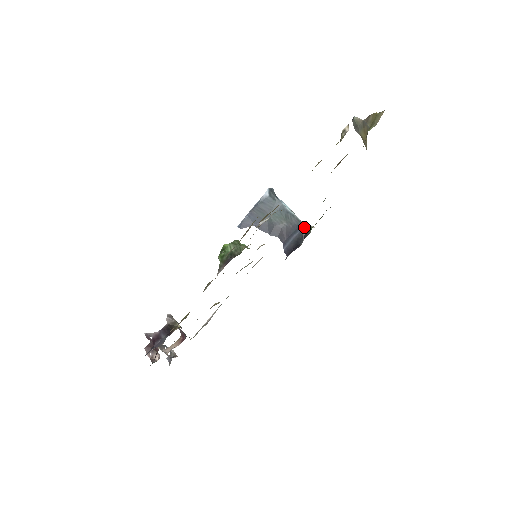
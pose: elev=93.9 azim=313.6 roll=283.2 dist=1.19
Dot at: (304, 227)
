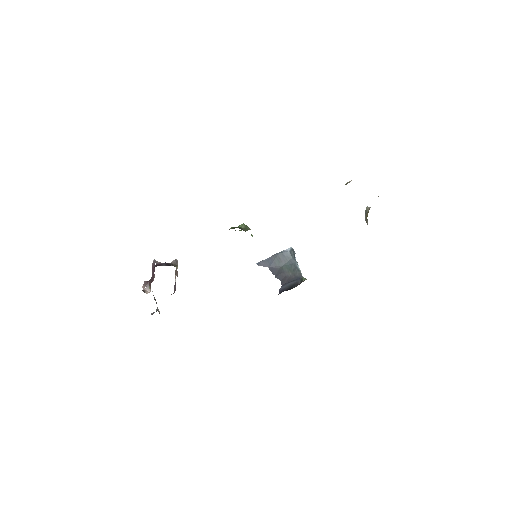
Dot at: (302, 278)
